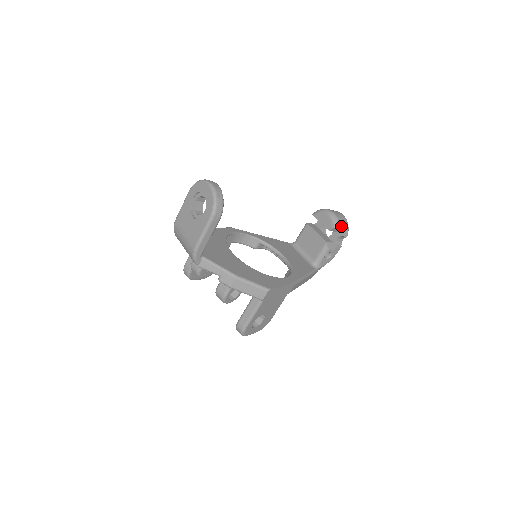
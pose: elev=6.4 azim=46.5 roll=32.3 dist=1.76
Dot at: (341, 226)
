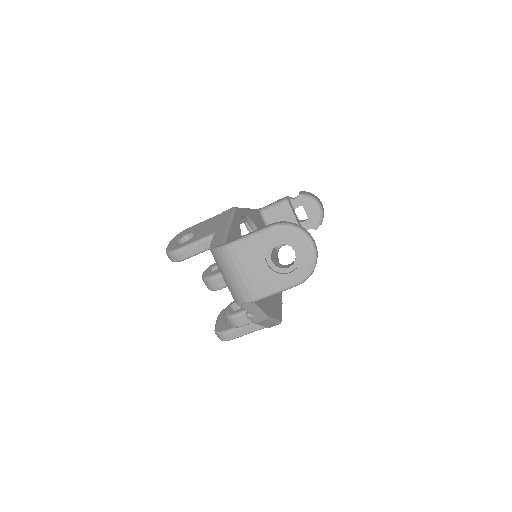
Dot at: occluded
